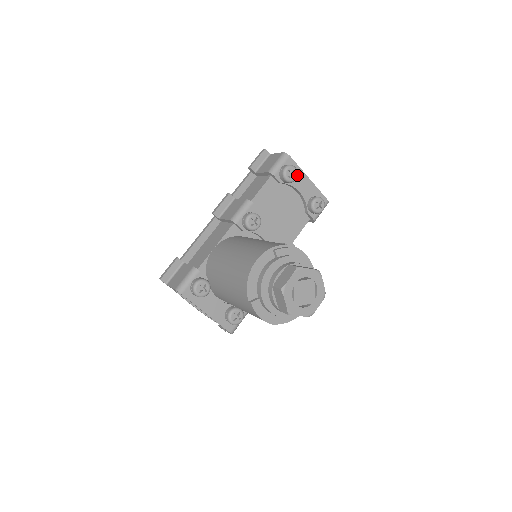
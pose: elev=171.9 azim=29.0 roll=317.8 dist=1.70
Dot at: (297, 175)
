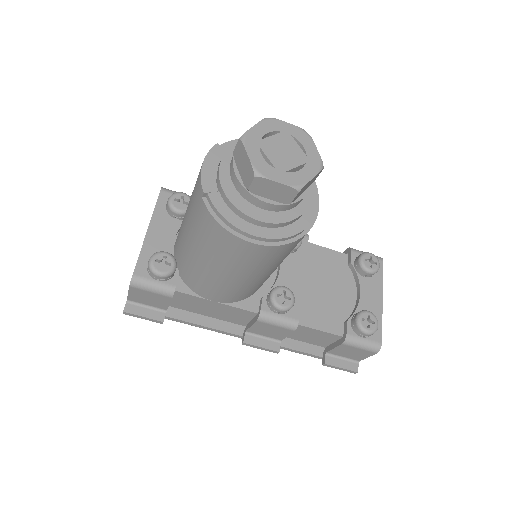
Dot at: (375, 271)
